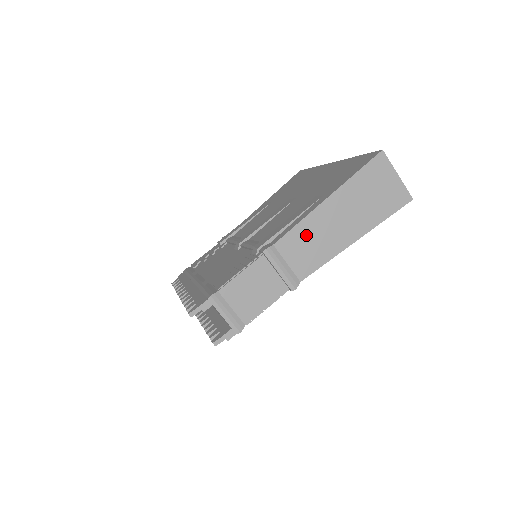
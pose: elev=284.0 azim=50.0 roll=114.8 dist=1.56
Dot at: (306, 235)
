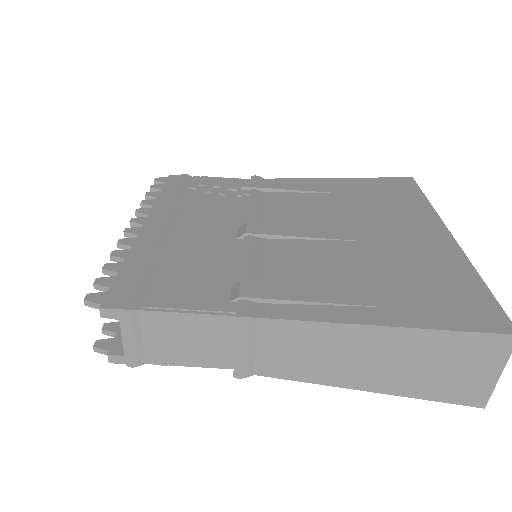
Dot at: (311, 340)
